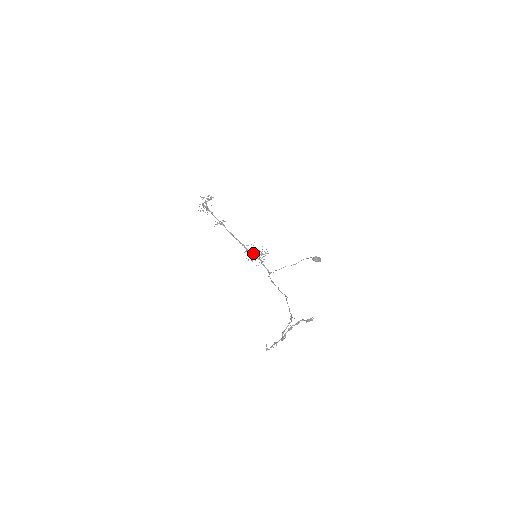
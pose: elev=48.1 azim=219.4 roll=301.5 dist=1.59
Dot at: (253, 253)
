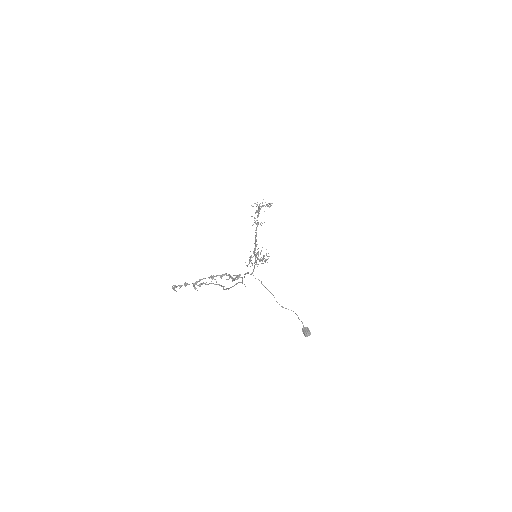
Dot at: (256, 254)
